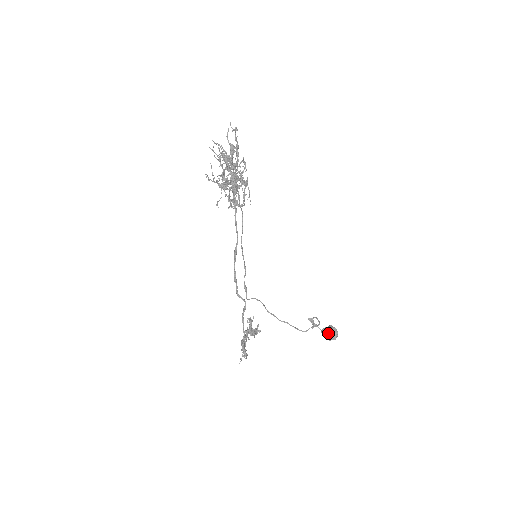
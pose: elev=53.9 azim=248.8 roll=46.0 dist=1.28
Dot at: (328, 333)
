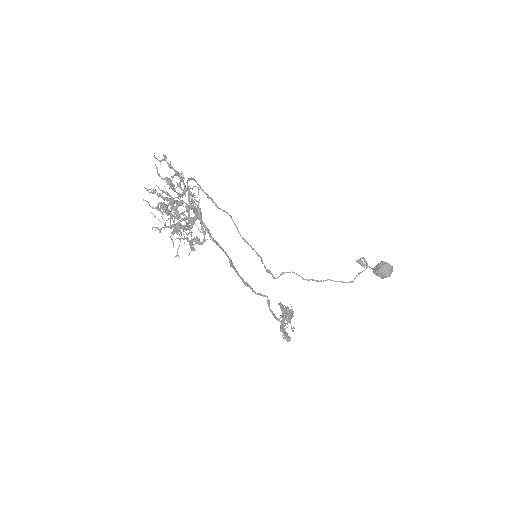
Dot at: (379, 273)
